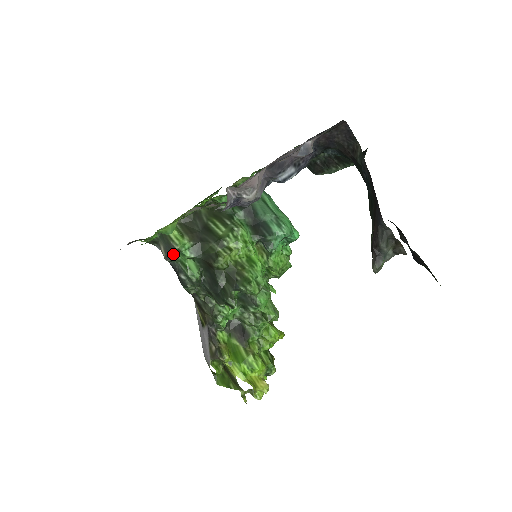
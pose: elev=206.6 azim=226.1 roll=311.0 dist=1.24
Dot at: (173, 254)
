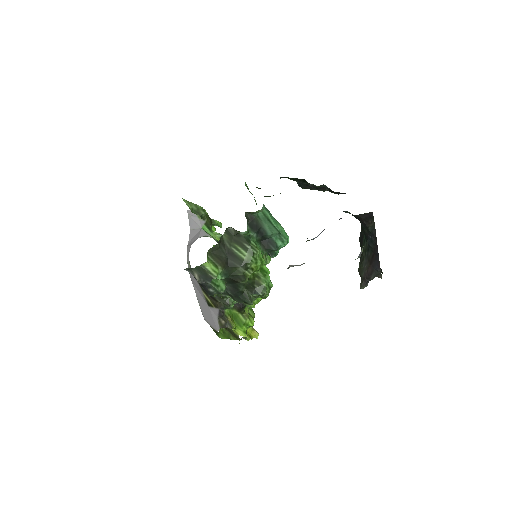
Dot at: (210, 281)
